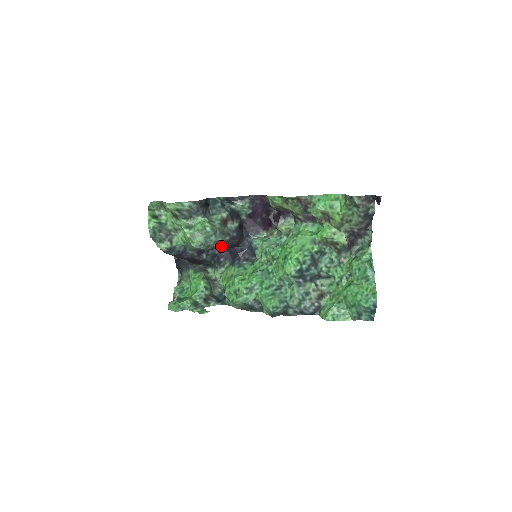
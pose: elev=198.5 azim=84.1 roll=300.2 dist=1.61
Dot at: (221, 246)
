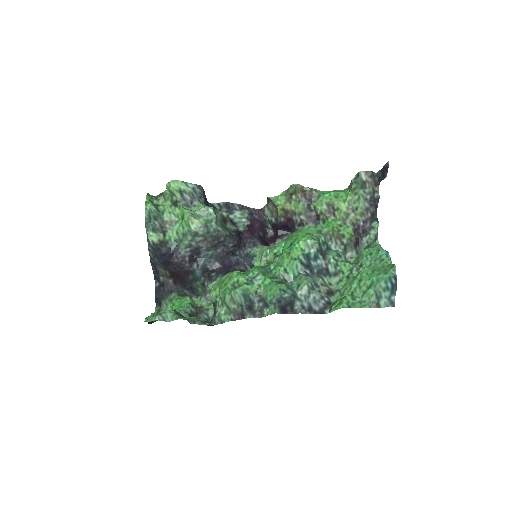
Dot at: (219, 241)
